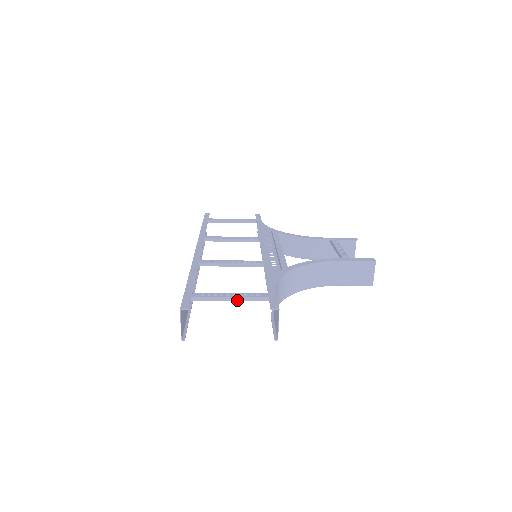
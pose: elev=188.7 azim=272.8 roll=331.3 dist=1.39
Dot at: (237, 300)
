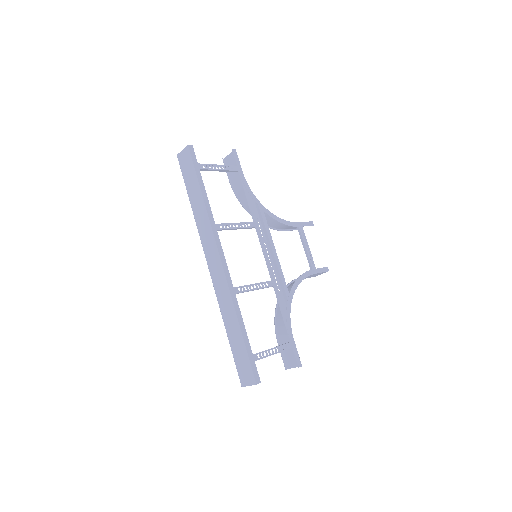
Dot at: occluded
